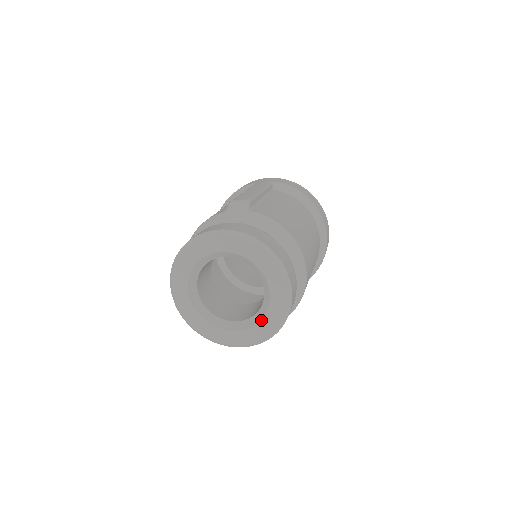
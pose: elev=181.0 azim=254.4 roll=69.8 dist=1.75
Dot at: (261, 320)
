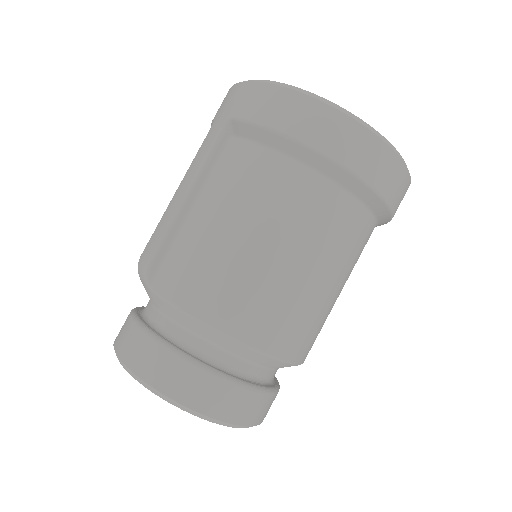
Dot at: occluded
